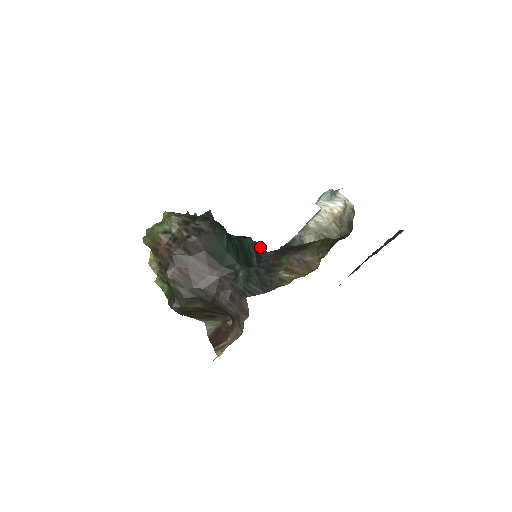
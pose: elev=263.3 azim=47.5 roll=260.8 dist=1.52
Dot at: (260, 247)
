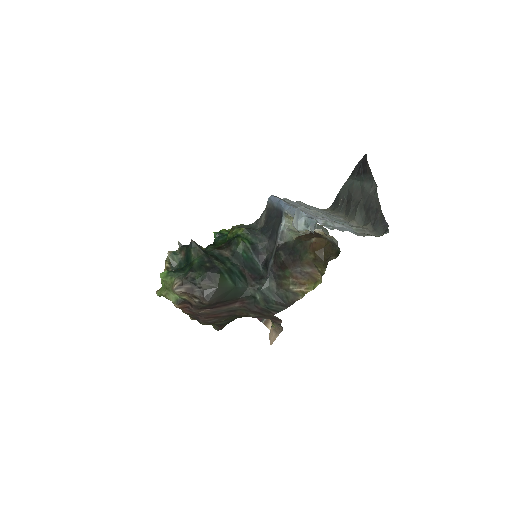
Dot at: (252, 235)
